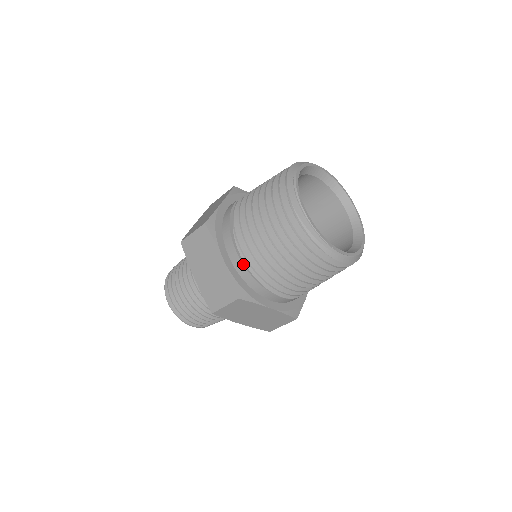
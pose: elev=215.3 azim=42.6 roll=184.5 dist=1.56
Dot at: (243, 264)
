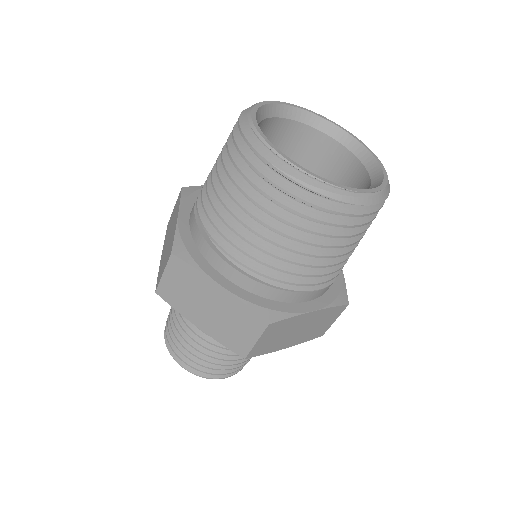
Dot at: (249, 277)
